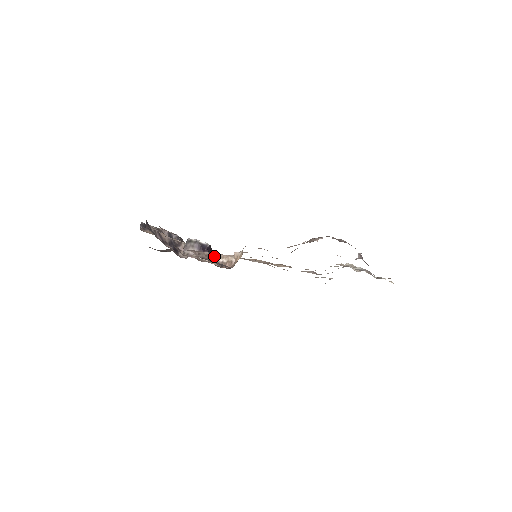
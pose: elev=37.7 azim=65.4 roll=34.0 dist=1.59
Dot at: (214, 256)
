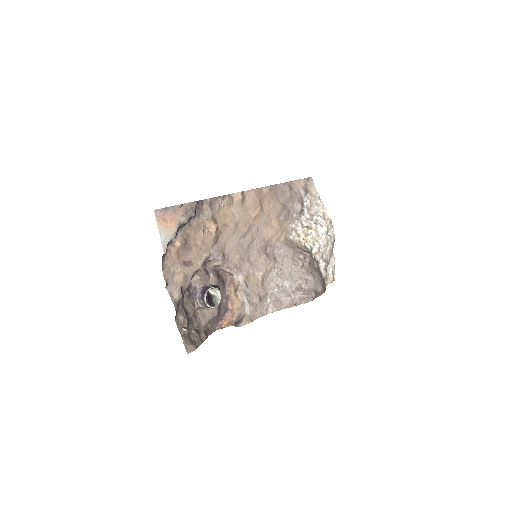
Dot at: (221, 265)
